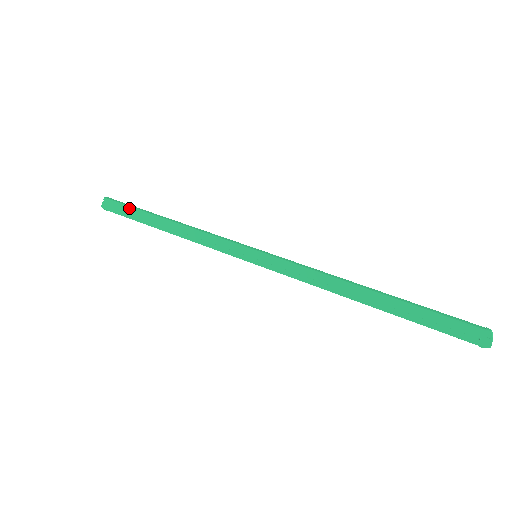
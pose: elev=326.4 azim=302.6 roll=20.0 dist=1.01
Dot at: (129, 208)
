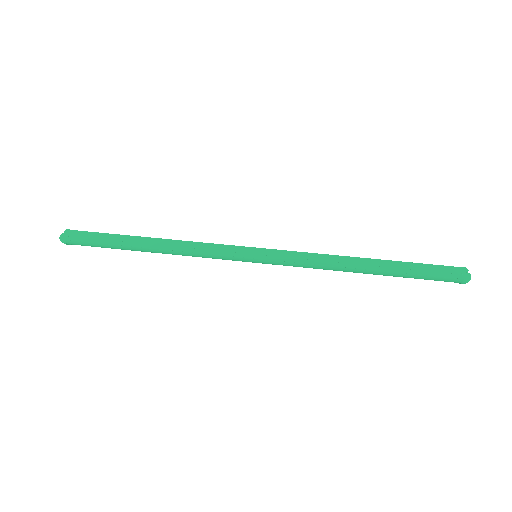
Dot at: (102, 234)
